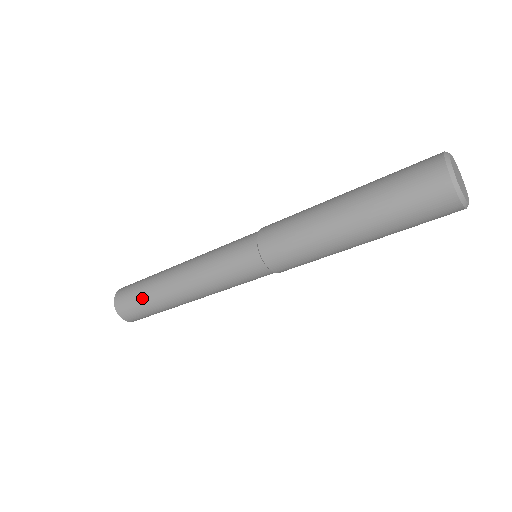
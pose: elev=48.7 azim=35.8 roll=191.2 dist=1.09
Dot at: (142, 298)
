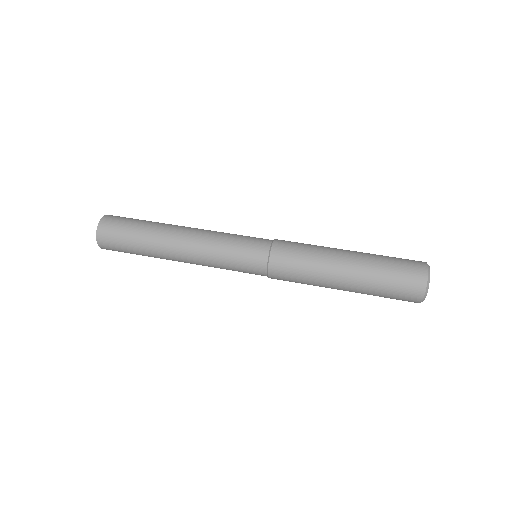
Dot at: (136, 226)
